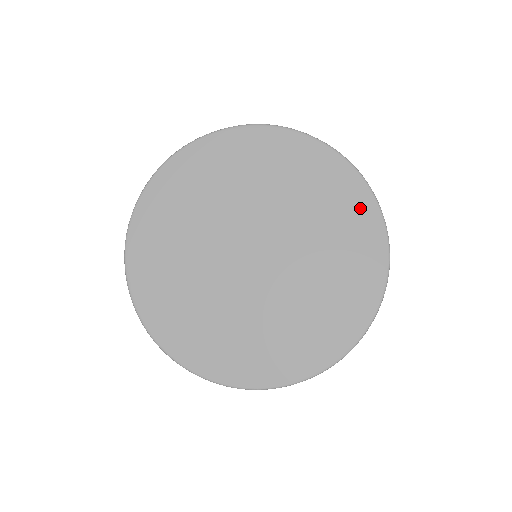
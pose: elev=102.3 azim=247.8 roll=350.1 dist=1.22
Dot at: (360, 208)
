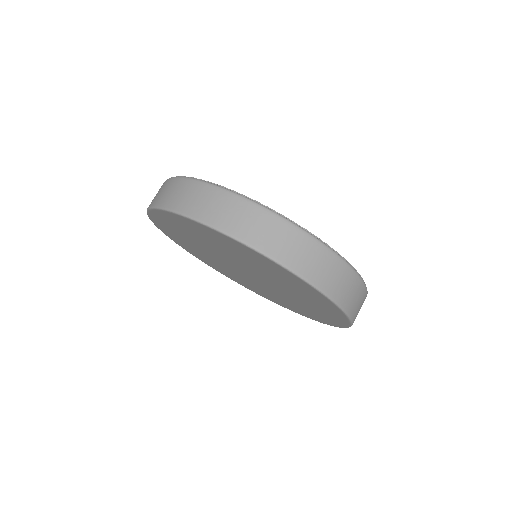
Dot at: (332, 311)
